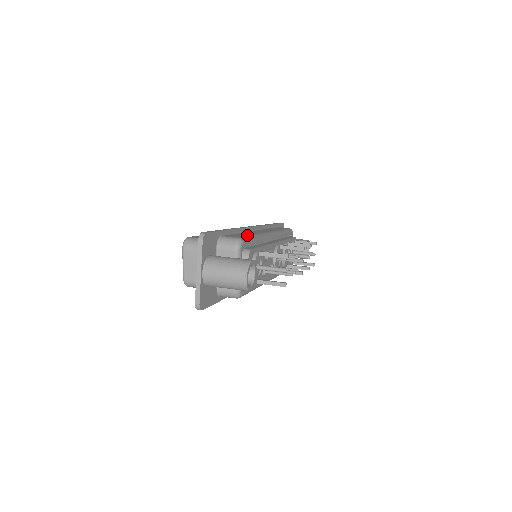
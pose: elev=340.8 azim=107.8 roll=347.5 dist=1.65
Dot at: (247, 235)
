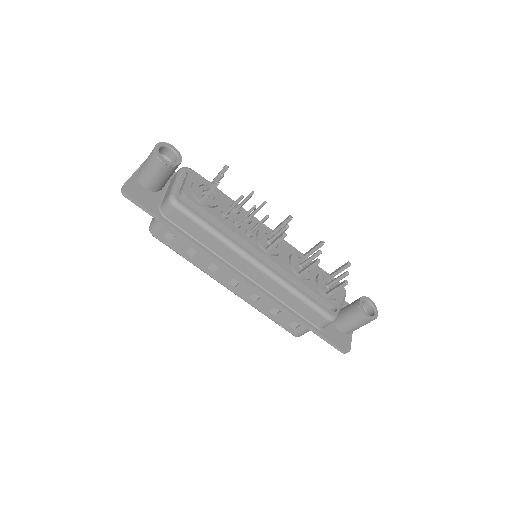
Dot at: occluded
